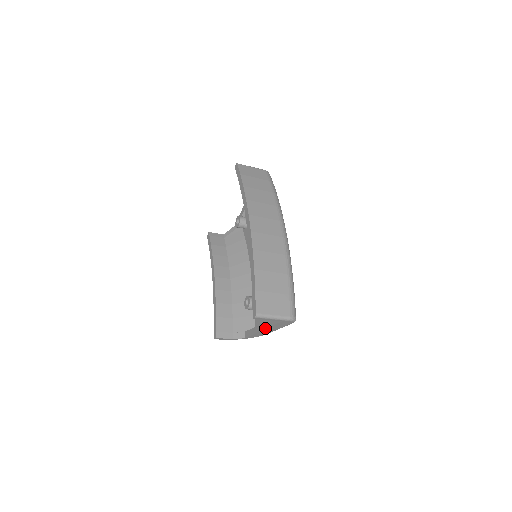
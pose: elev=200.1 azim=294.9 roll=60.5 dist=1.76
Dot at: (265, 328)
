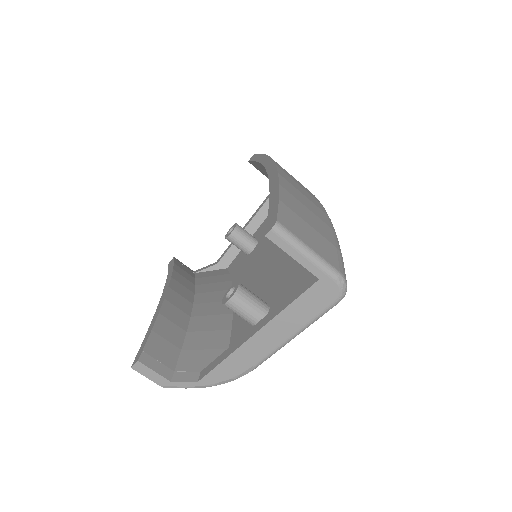
Dot at: (264, 324)
